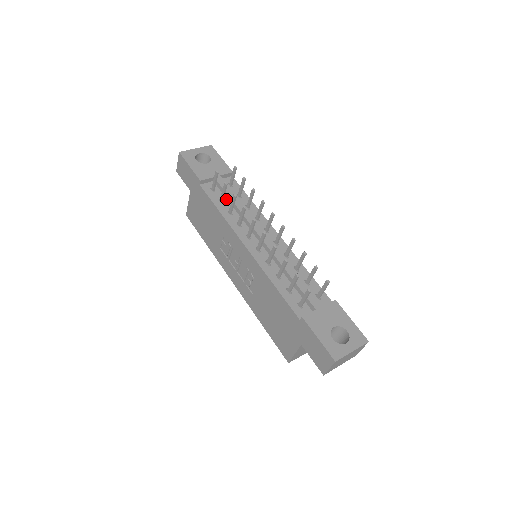
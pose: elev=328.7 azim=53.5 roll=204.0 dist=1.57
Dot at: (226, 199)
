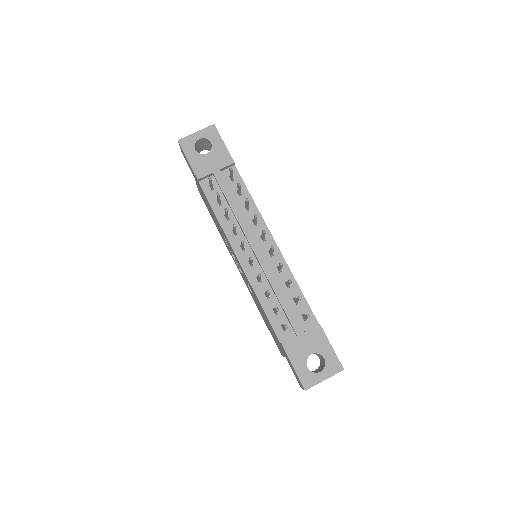
Dot at: (225, 199)
